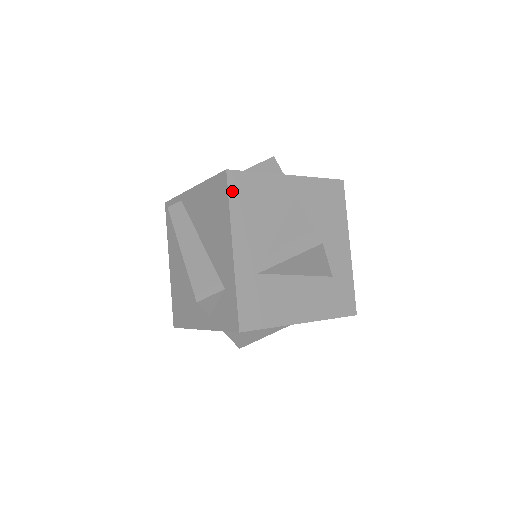
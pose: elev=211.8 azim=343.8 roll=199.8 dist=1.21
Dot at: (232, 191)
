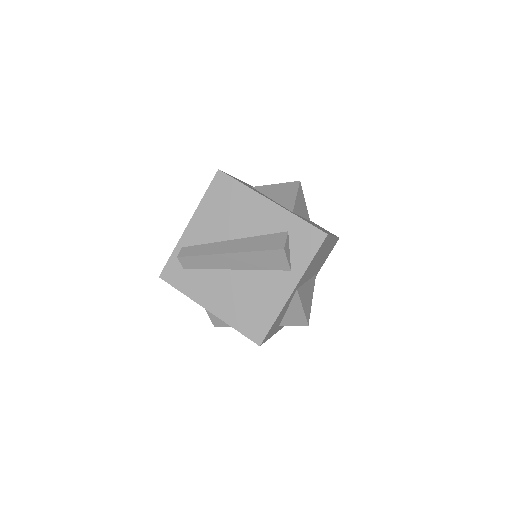
Dot at: (233, 178)
